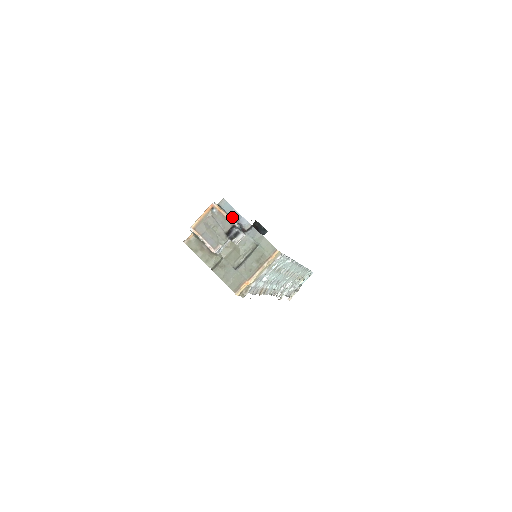
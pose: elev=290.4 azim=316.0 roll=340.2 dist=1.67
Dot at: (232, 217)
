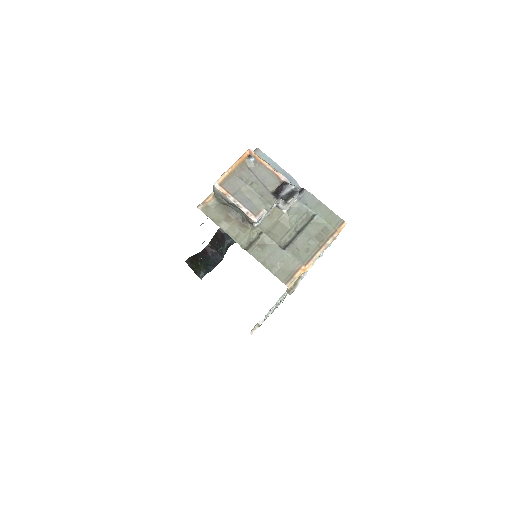
Dot at: occluded
